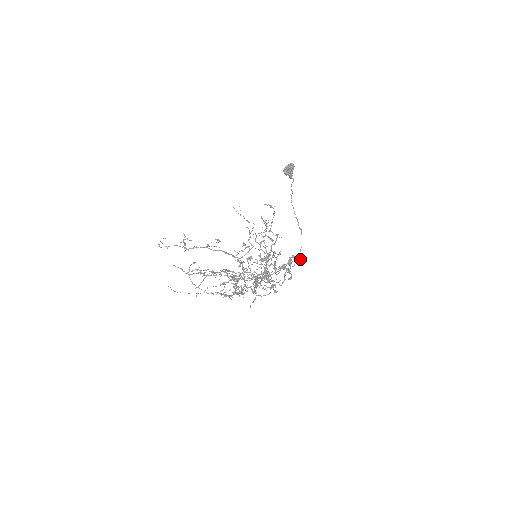
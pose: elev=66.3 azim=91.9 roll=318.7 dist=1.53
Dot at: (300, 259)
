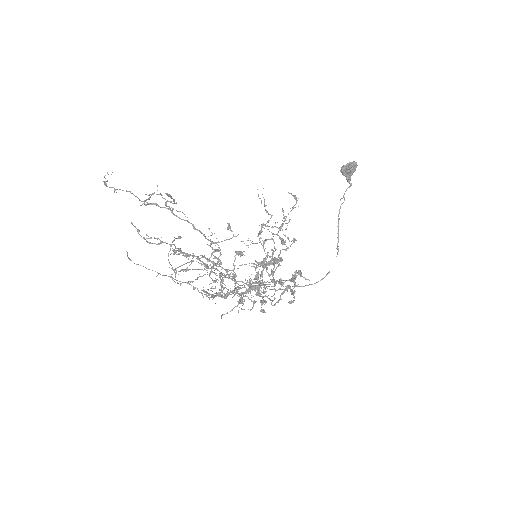
Dot at: (308, 279)
